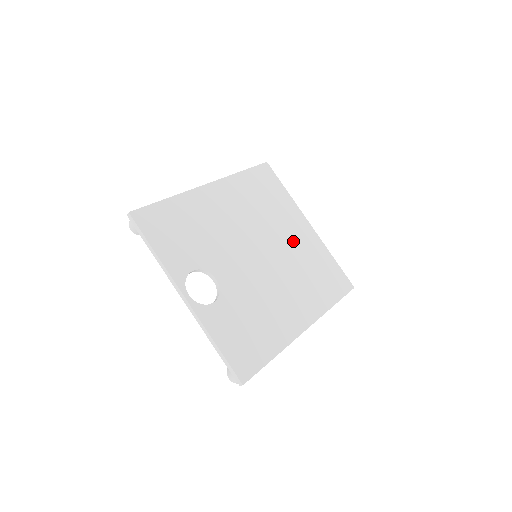
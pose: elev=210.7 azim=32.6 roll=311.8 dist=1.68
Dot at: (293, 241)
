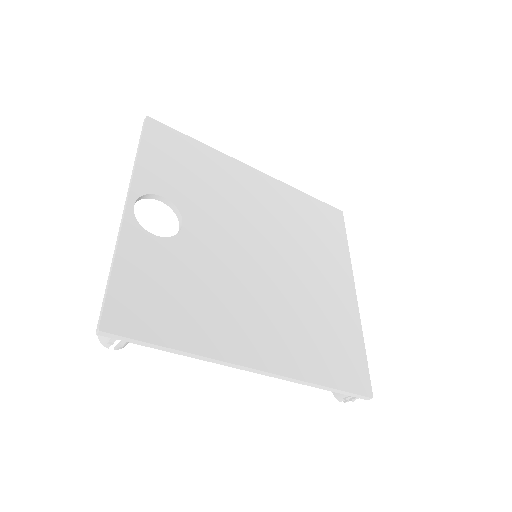
Dot at: (318, 284)
